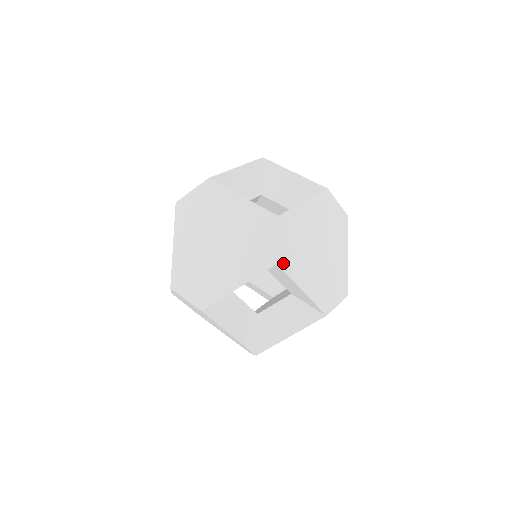
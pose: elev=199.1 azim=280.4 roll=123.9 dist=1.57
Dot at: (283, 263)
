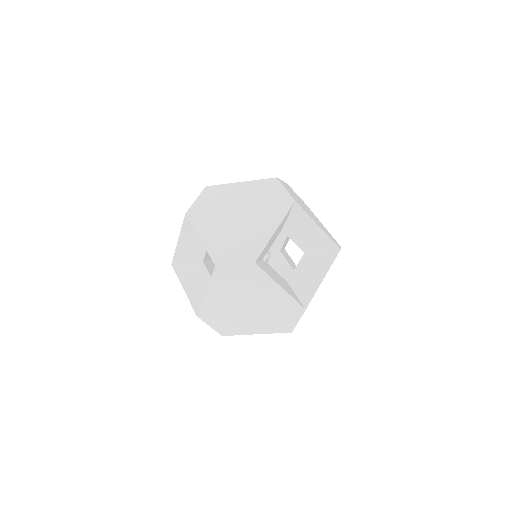
Dot at: occluded
